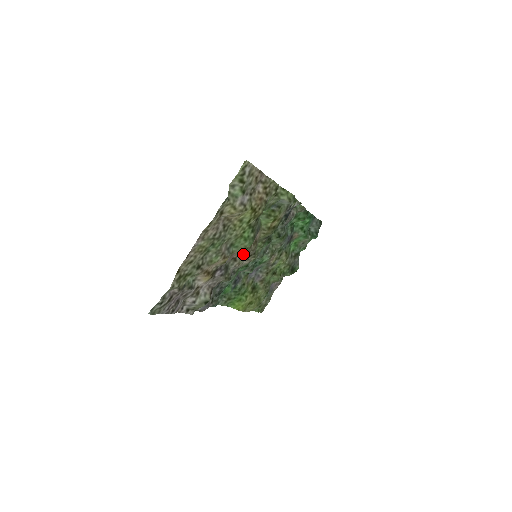
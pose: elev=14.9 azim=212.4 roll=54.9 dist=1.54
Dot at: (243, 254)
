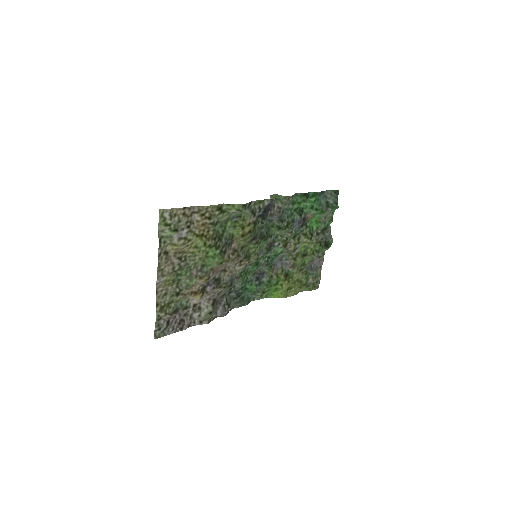
Dot at: (230, 264)
